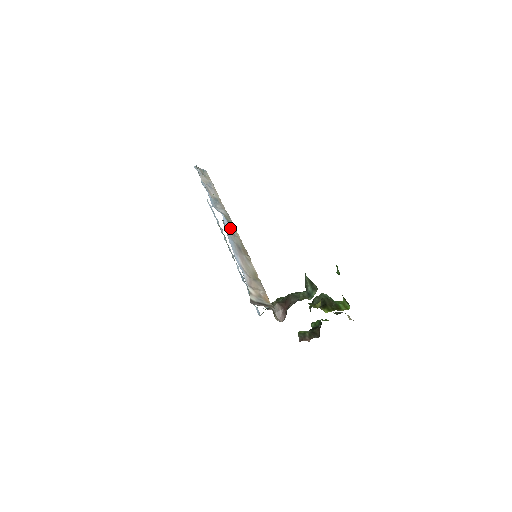
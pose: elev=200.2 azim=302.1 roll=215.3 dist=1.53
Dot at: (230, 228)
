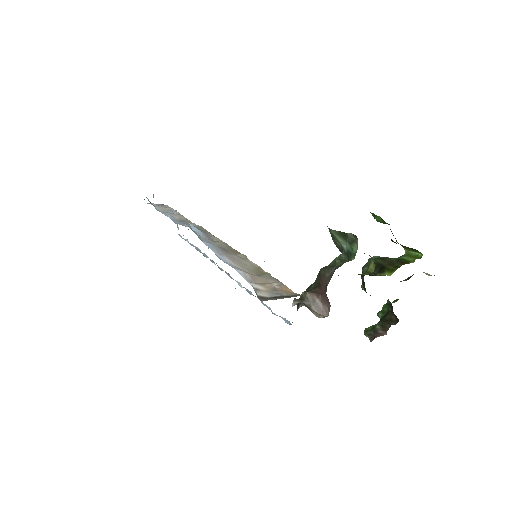
Dot at: (206, 236)
